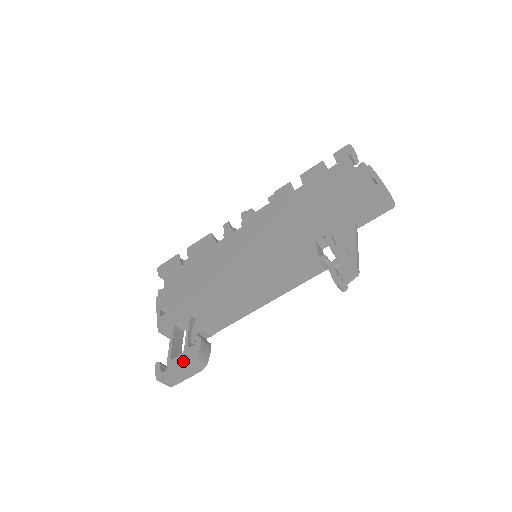
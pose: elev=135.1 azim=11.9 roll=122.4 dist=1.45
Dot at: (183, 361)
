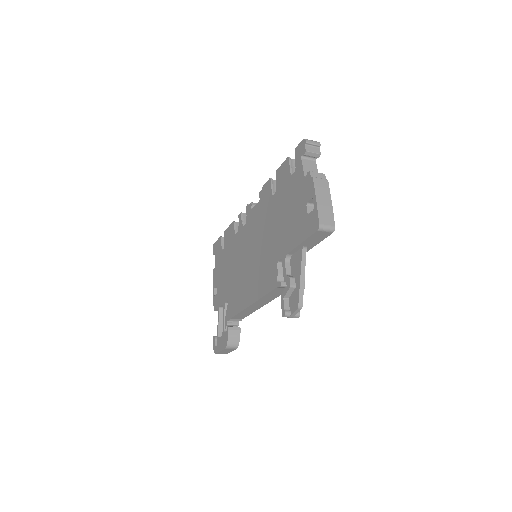
Dot at: (222, 343)
